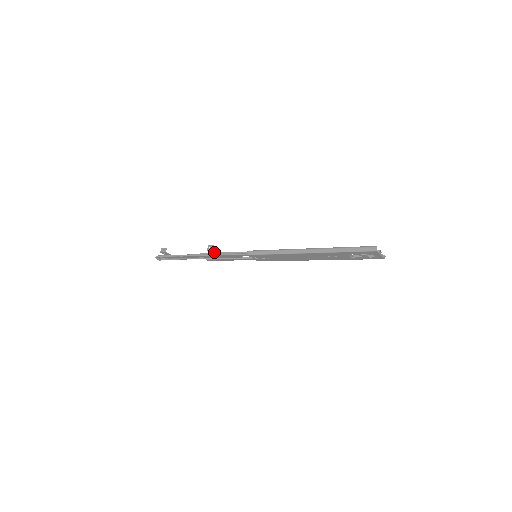
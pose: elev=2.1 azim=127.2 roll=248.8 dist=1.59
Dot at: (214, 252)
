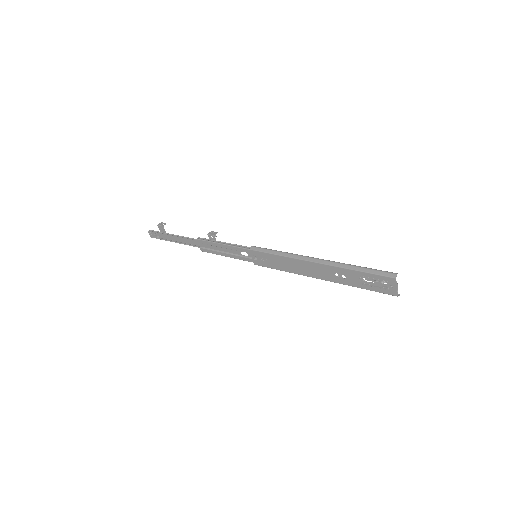
Dot at: (214, 240)
